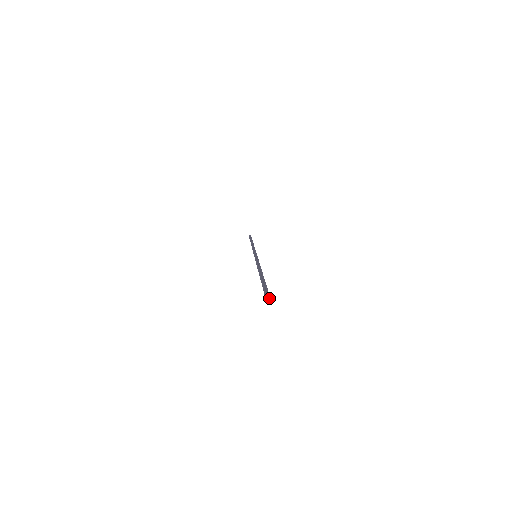
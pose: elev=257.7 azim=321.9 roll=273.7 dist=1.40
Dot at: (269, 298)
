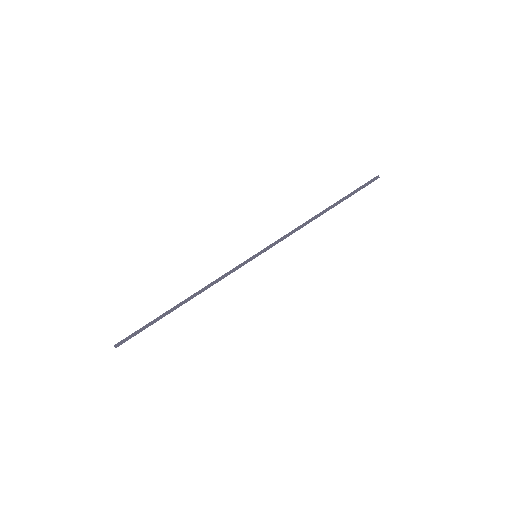
Dot at: occluded
